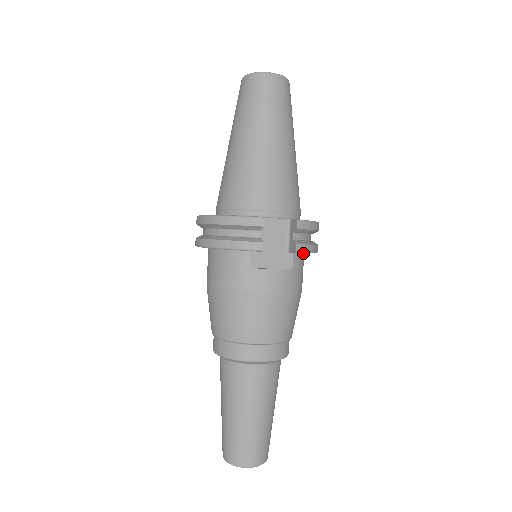
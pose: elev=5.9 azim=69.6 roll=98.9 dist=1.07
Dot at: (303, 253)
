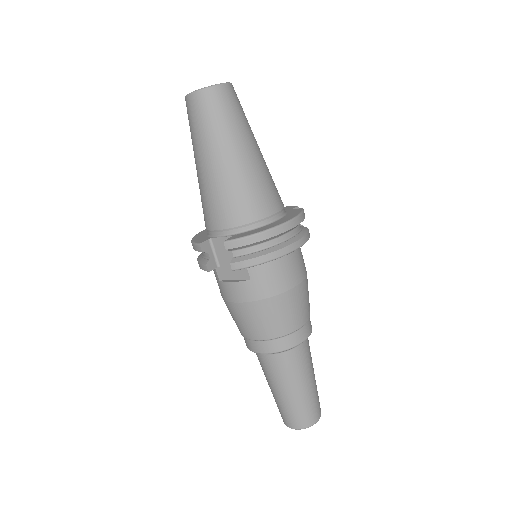
Dot at: occluded
